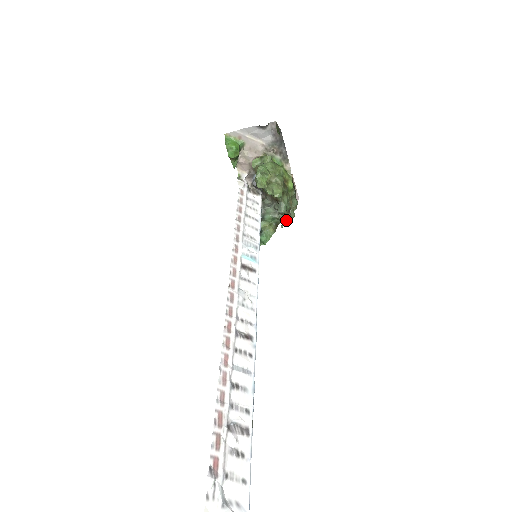
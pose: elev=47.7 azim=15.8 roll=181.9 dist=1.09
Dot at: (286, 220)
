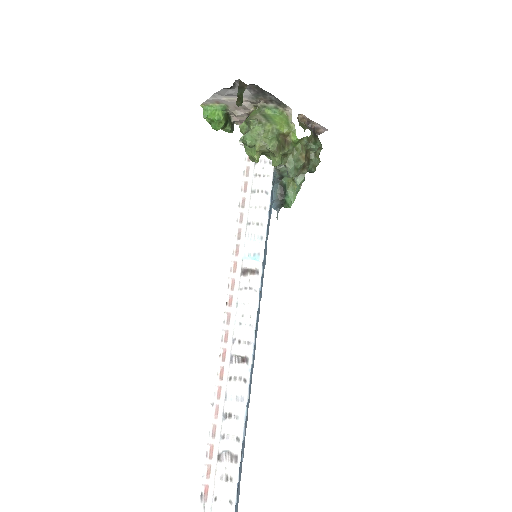
Dot at: (302, 180)
